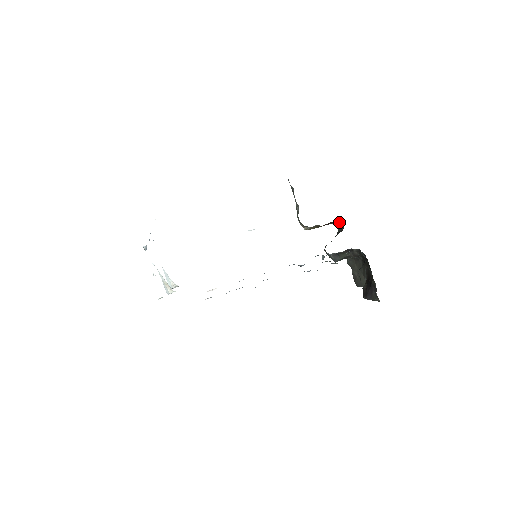
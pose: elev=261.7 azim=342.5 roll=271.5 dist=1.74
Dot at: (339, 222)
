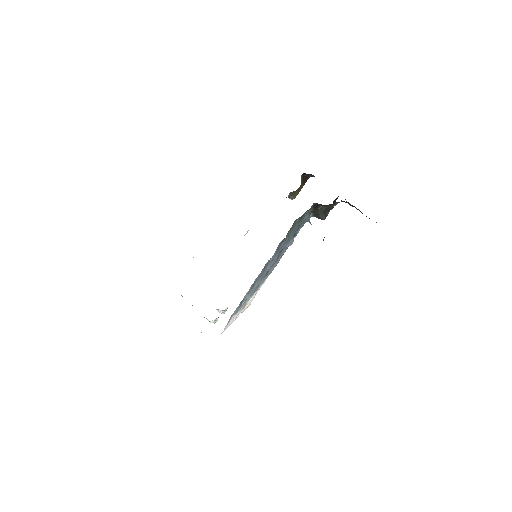
Dot at: (308, 175)
